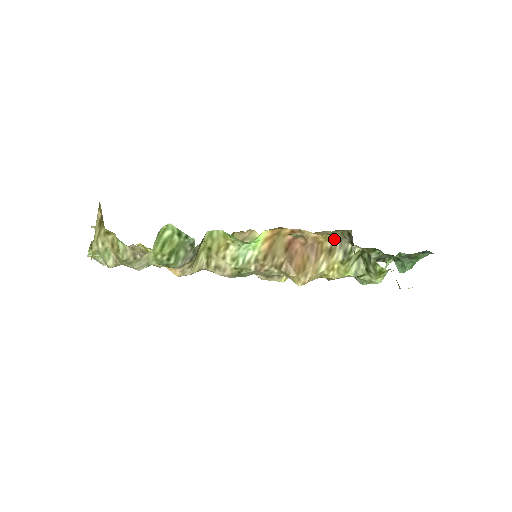
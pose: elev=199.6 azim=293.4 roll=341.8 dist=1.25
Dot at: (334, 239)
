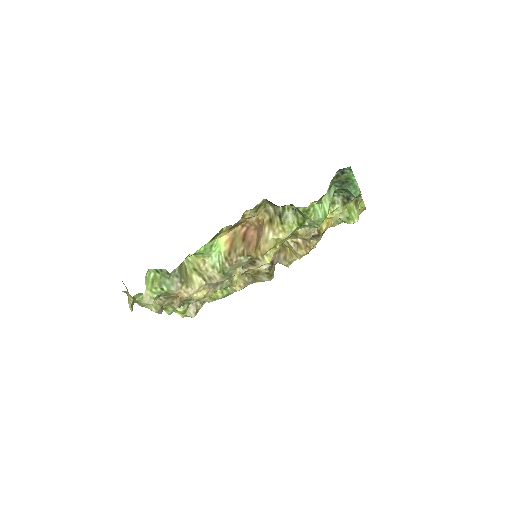
Dot at: (269, 211)
